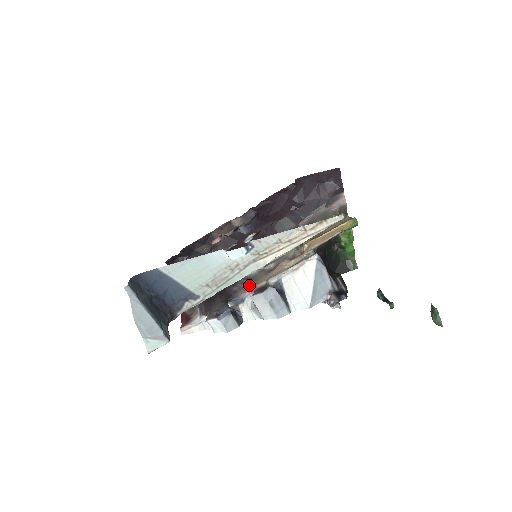
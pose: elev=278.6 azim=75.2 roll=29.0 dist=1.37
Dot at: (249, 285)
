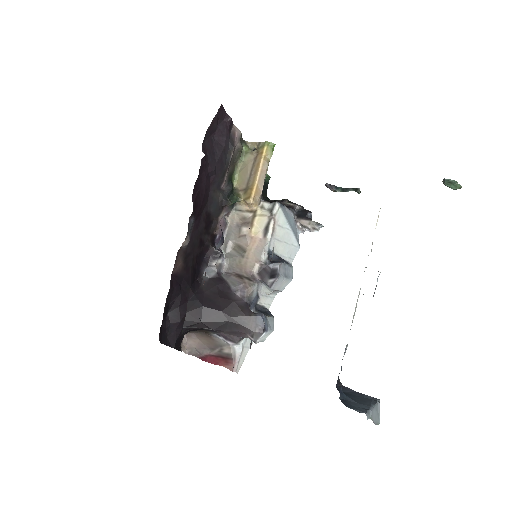
Dot at: (245, 280)
